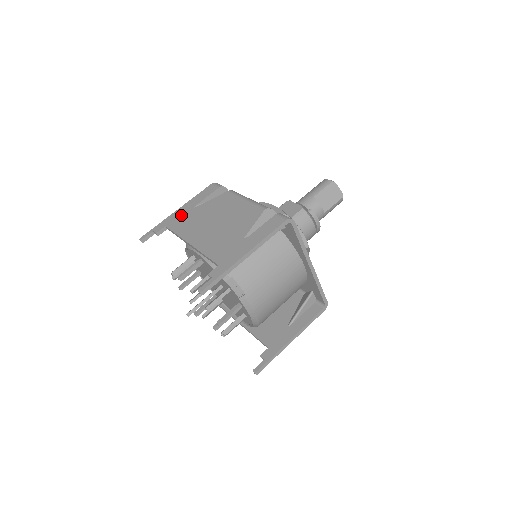
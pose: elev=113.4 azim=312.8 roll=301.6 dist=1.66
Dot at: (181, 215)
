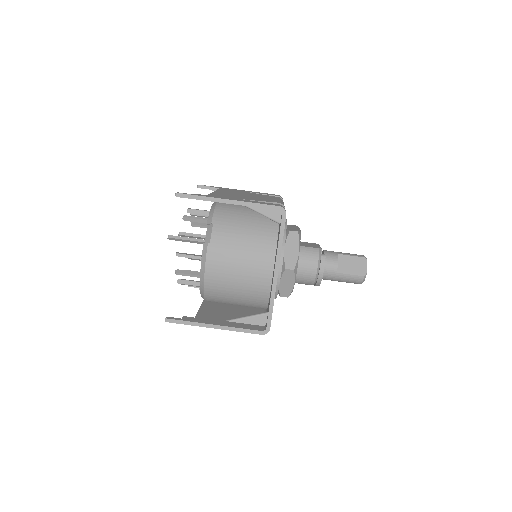
Dot at: (236, 190)
